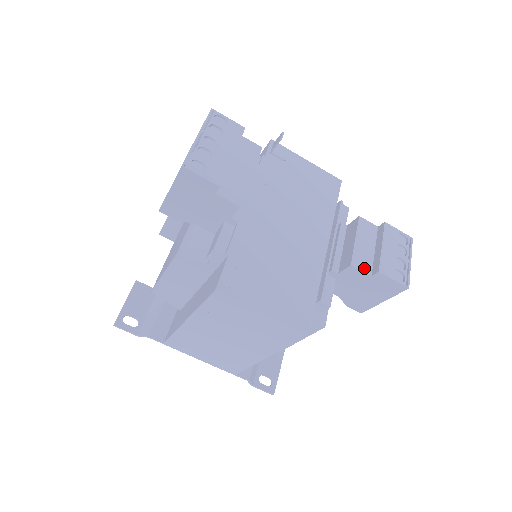
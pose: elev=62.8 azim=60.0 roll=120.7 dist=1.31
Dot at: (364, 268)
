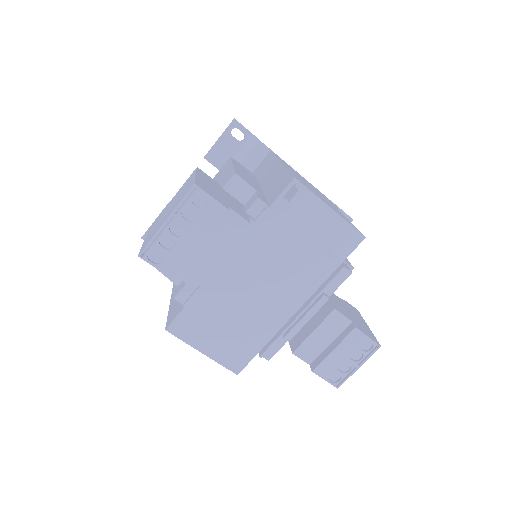
Dot at: (306, 358)
